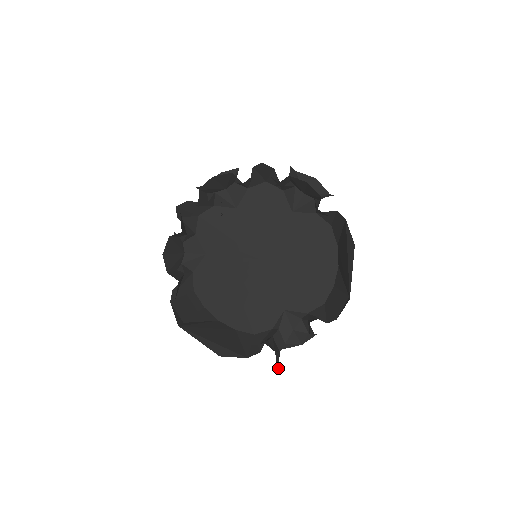
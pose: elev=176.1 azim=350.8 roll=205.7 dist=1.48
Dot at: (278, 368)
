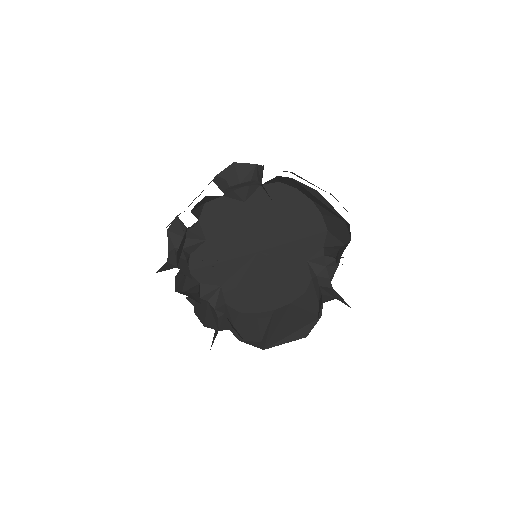
Dot at: (346, 303)
